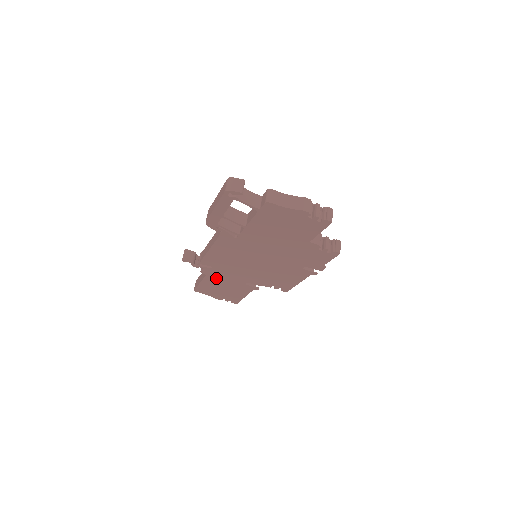
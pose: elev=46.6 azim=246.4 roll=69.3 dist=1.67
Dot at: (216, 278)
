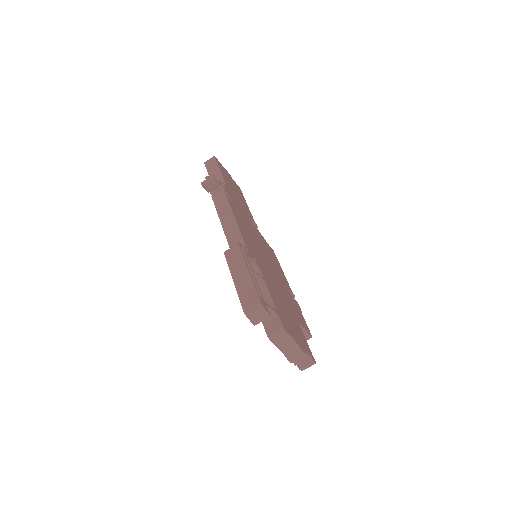
Dot at: occluded
